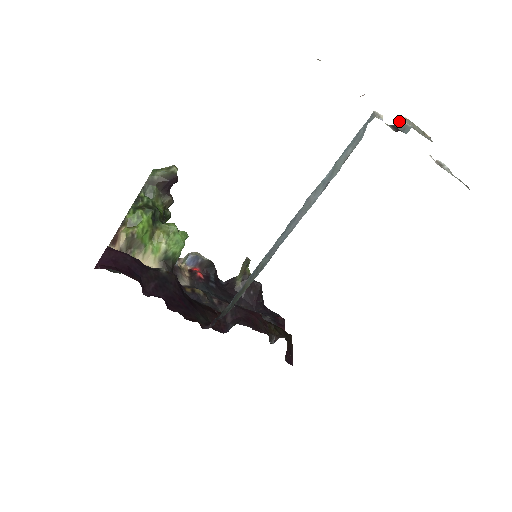
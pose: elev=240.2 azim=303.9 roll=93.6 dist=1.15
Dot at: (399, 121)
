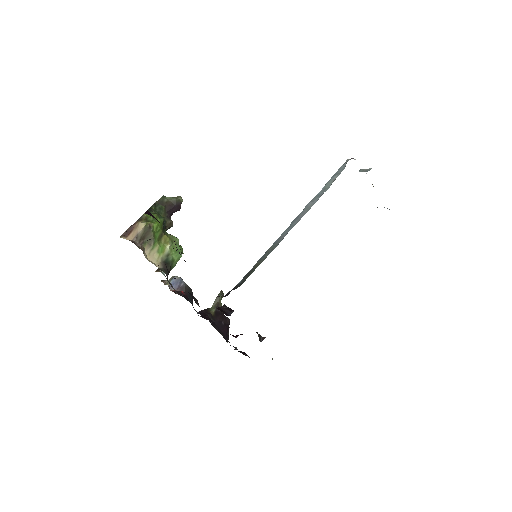
Dot at: (360, 170)
